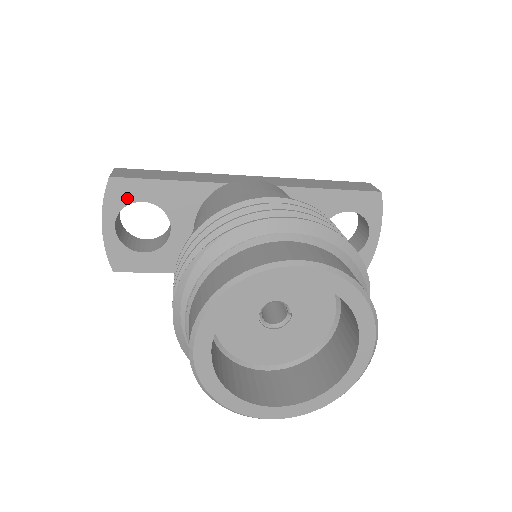
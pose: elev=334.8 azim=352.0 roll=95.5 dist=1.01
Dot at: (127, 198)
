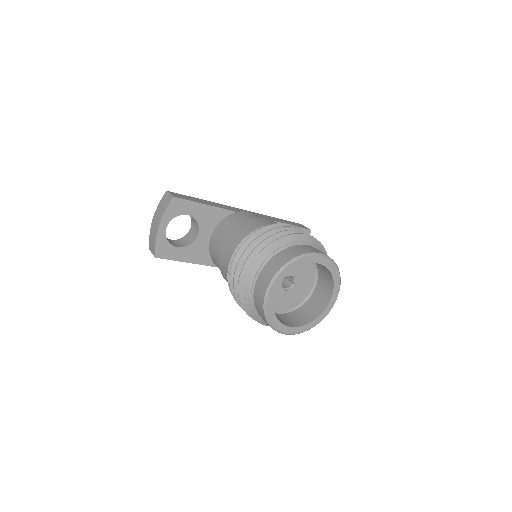
Dot at: (179, 211)
